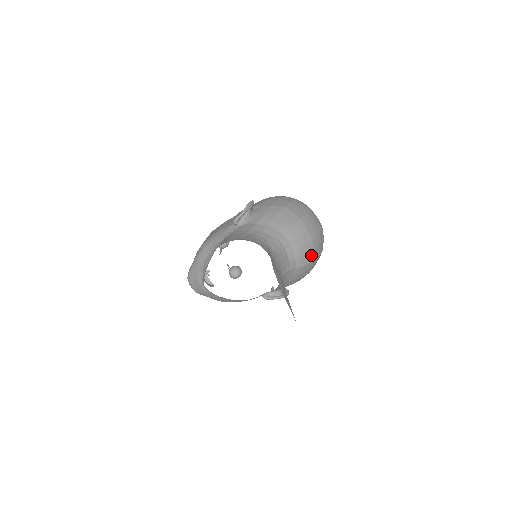
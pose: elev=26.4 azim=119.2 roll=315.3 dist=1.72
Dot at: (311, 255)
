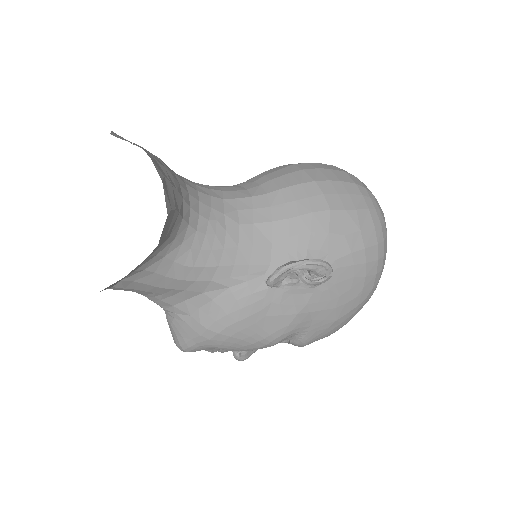
Dot at: (299, 176)
